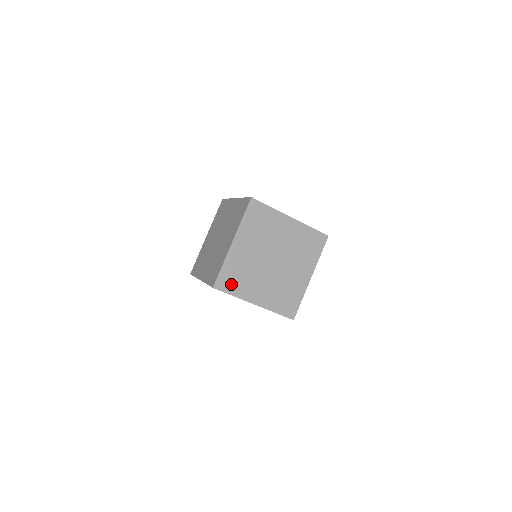
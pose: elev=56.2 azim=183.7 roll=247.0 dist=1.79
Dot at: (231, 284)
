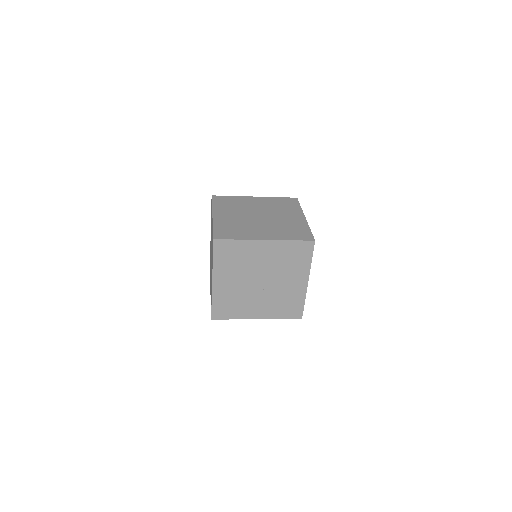
Dot at: (224, 254)
